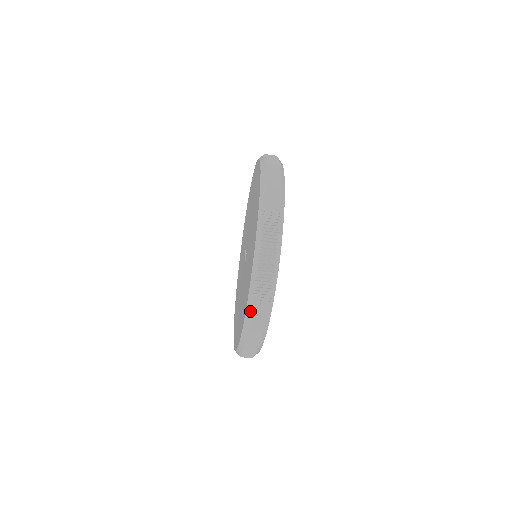
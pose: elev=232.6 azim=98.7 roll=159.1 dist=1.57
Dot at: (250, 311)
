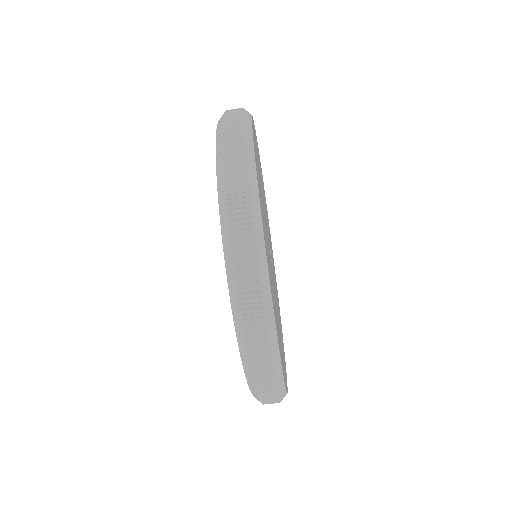
Dot at: (226, 230)
